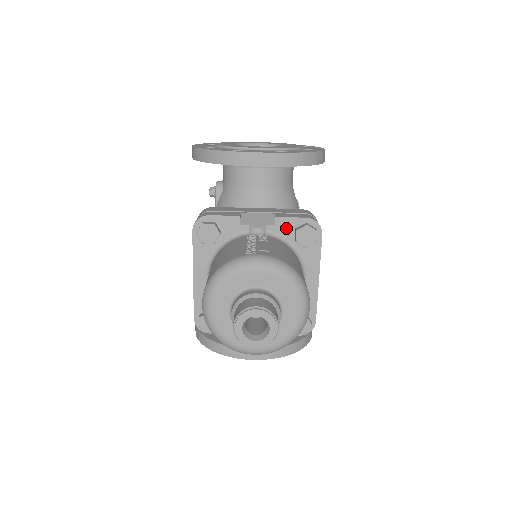
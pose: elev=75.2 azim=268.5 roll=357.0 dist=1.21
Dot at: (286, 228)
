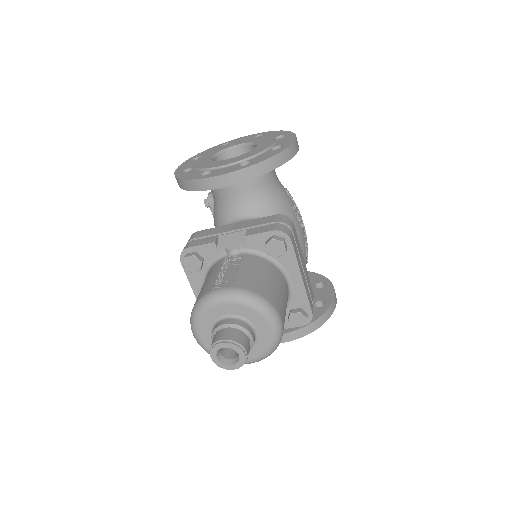
Dot at: (257, 243)
